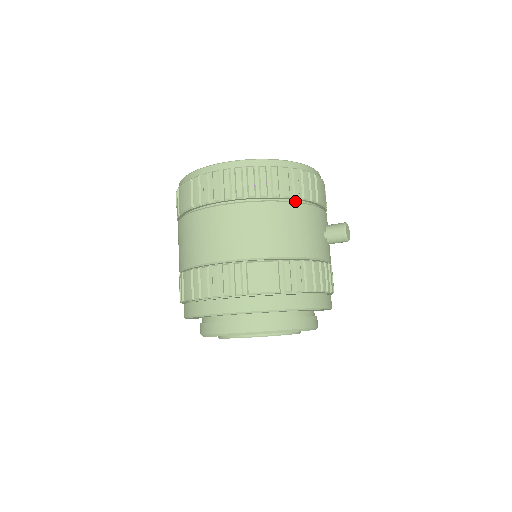
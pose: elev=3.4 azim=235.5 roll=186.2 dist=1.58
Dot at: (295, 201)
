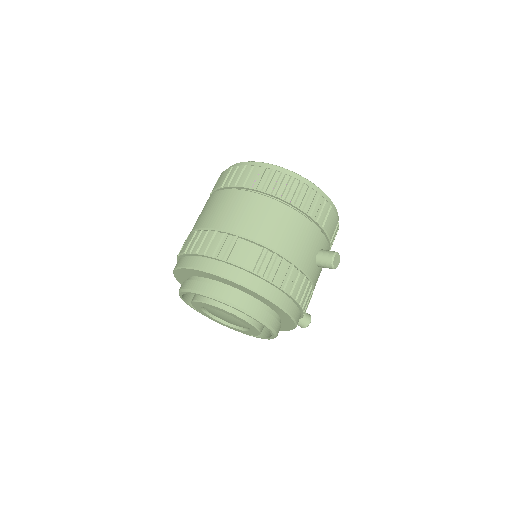
Dot at: (303, 214)
